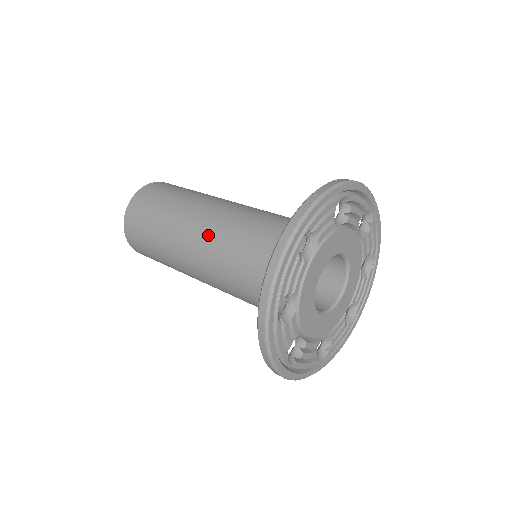
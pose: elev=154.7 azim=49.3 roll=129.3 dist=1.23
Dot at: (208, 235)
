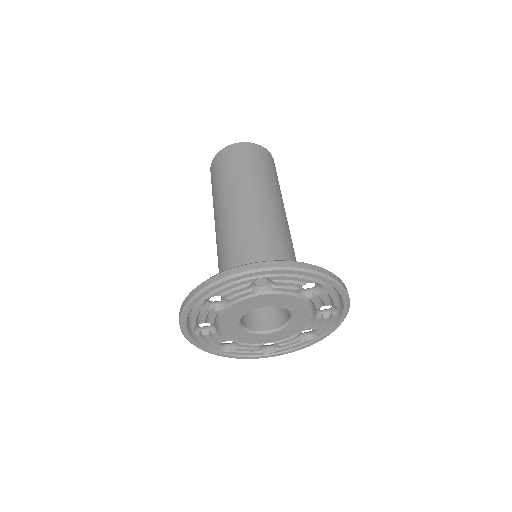
Dot at: (240, 215)
